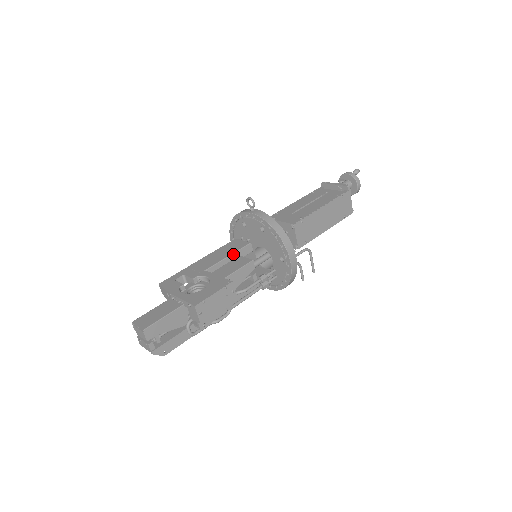
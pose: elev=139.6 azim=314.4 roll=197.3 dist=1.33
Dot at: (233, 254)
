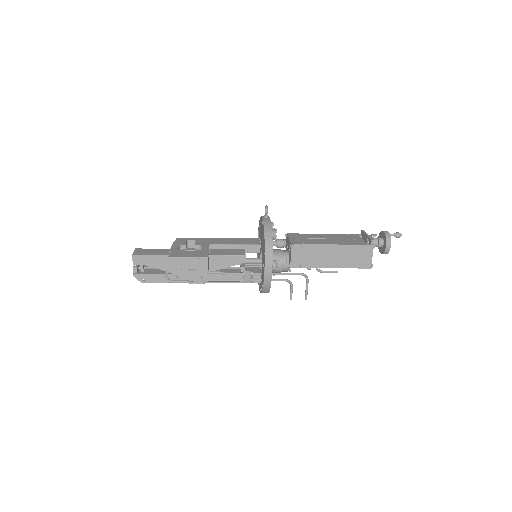
Dot at: (239, 245)
